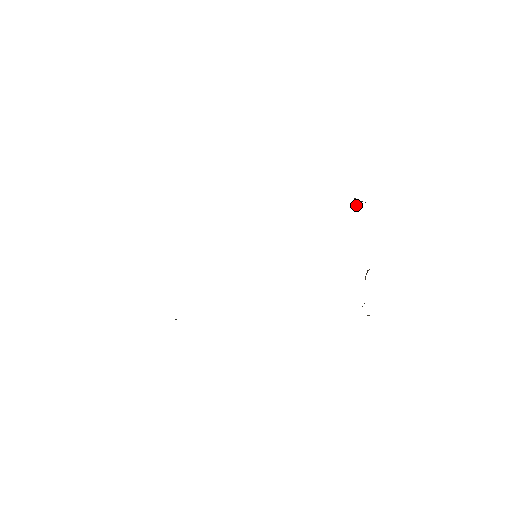
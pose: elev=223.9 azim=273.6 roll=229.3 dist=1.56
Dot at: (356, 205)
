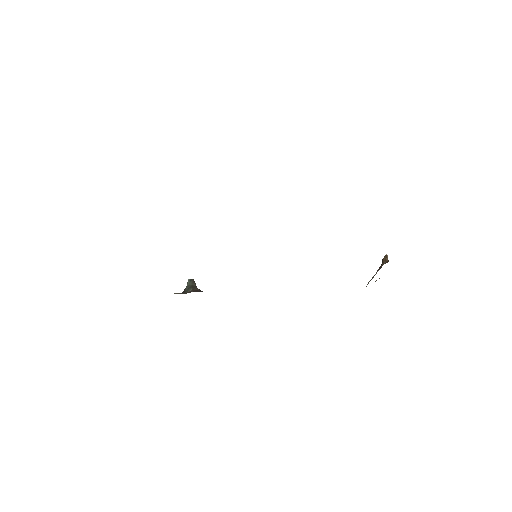
Dot at: occluded
